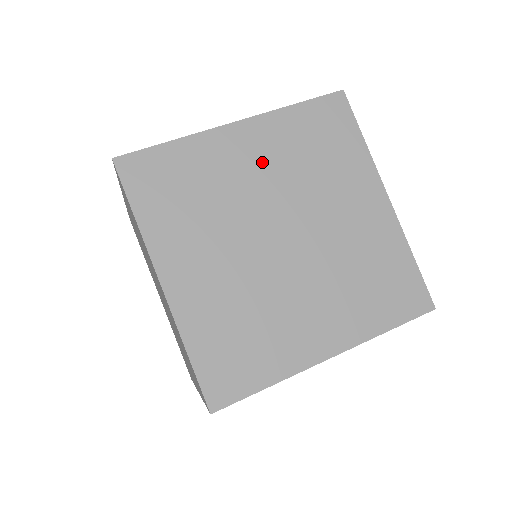
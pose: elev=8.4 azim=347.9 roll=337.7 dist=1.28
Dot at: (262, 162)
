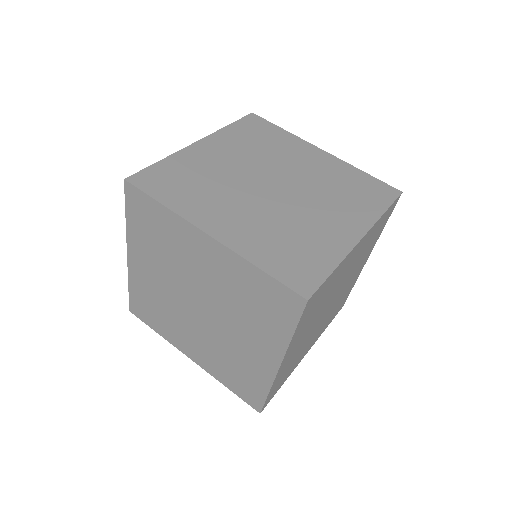
Dot at: (312, 166)
